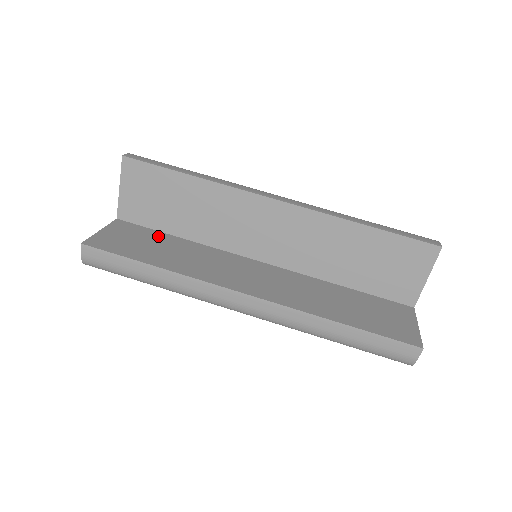
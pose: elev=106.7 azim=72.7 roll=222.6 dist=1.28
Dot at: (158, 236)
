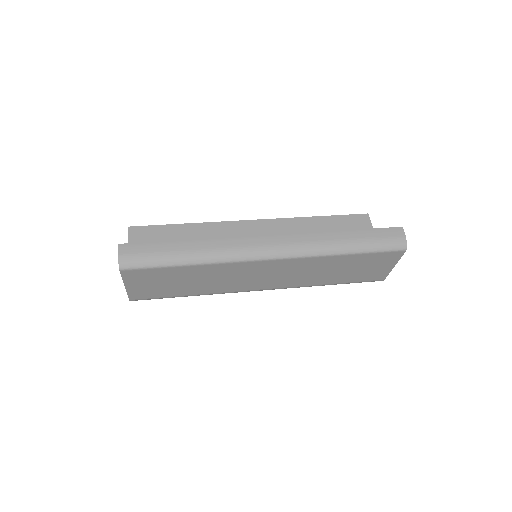
Dot at: occluded
